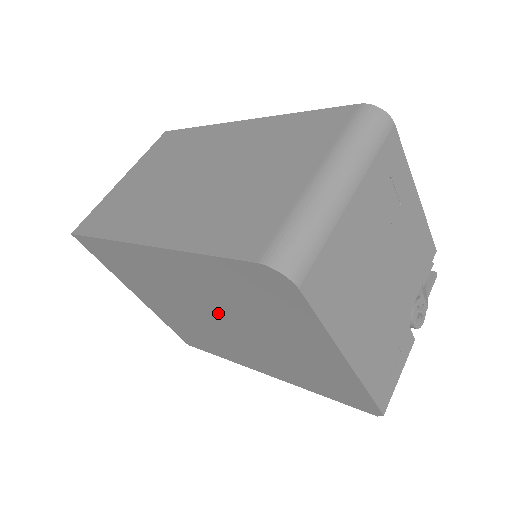
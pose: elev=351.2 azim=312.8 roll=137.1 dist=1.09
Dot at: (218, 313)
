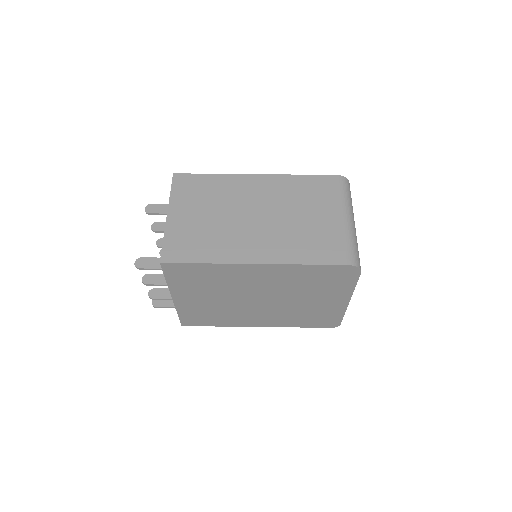
Dot at: (269, 295)
